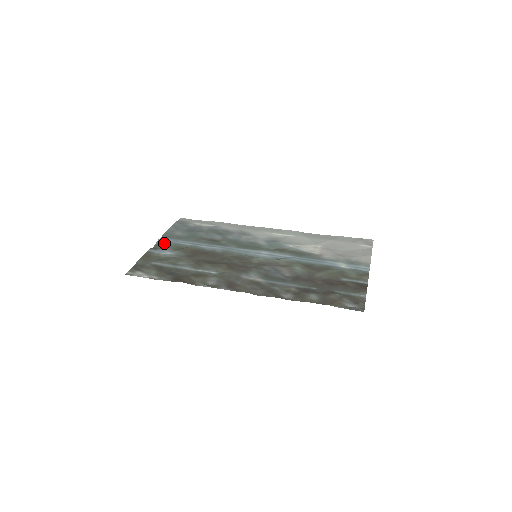
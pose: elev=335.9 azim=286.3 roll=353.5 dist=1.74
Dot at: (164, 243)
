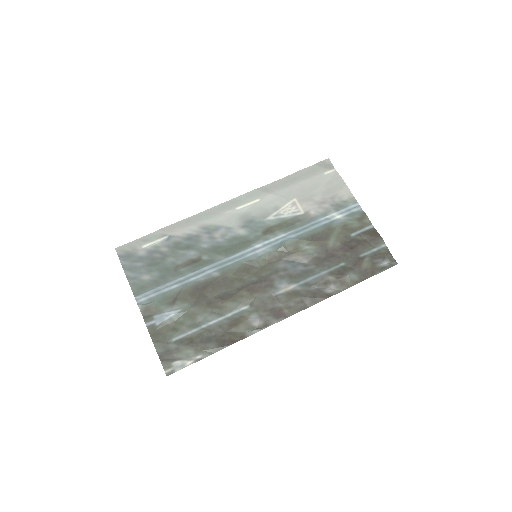
Dot at: (150, 304)
